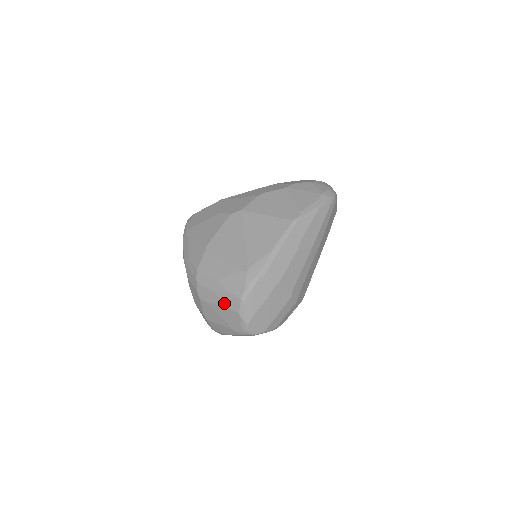
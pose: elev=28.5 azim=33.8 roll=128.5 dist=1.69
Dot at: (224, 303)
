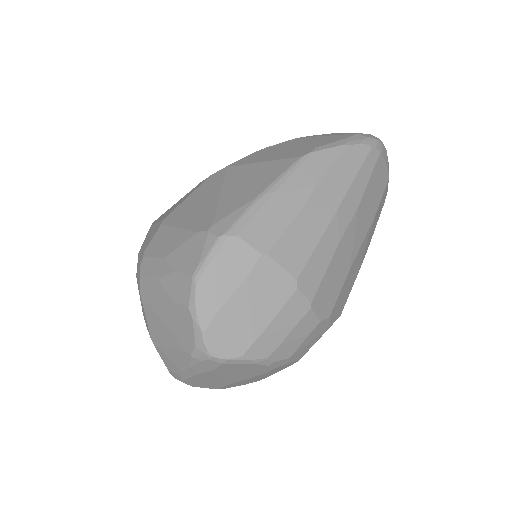
Dot at: (169, 295)
